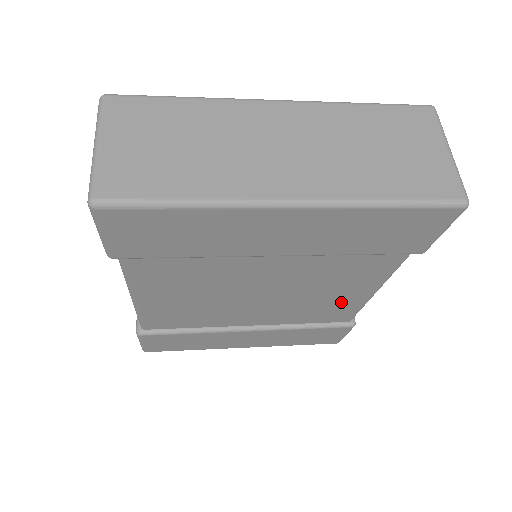
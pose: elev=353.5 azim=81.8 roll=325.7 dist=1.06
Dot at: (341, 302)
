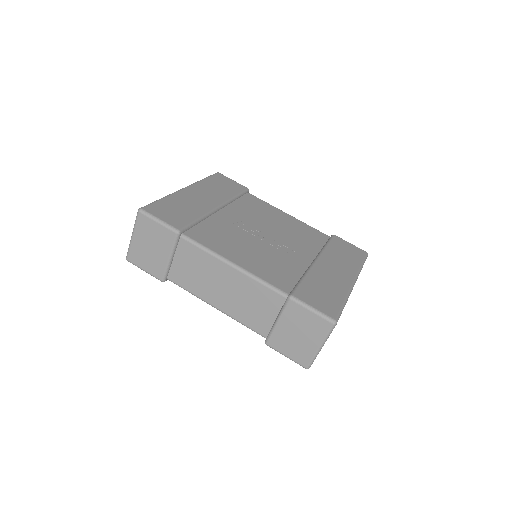
Dot at: occluded
